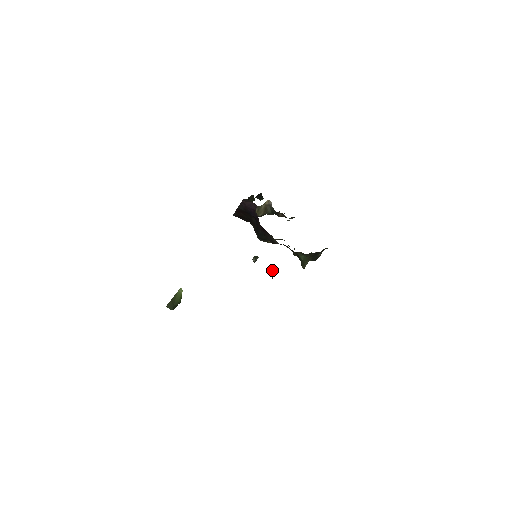
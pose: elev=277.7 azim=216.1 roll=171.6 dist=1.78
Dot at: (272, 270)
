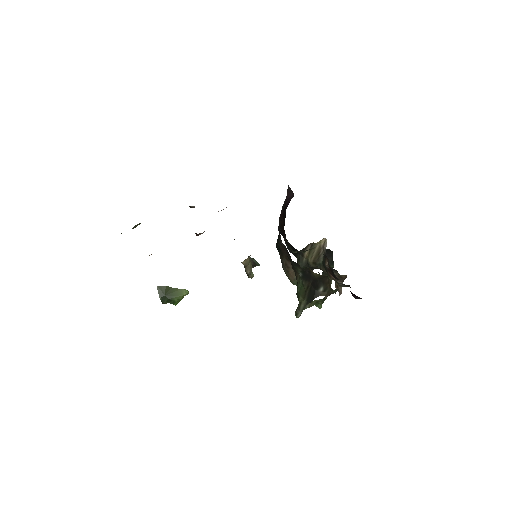
Dot at: occluded
